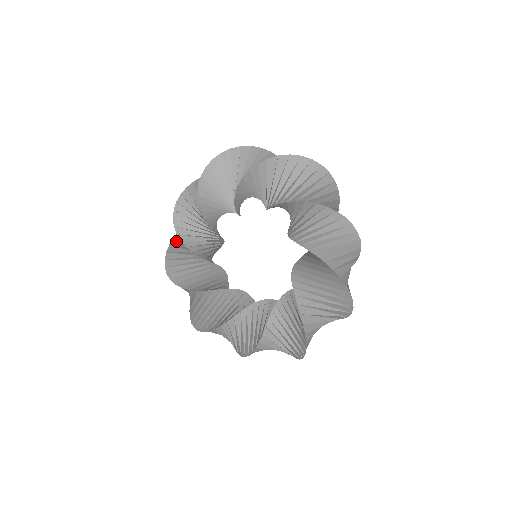
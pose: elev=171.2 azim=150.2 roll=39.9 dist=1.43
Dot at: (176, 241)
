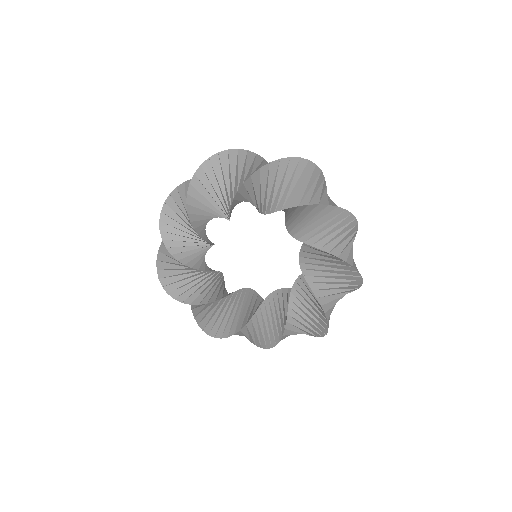
Dot at: (165, 257)
